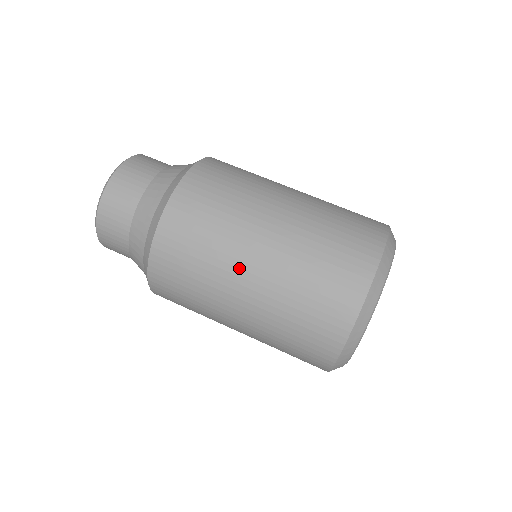
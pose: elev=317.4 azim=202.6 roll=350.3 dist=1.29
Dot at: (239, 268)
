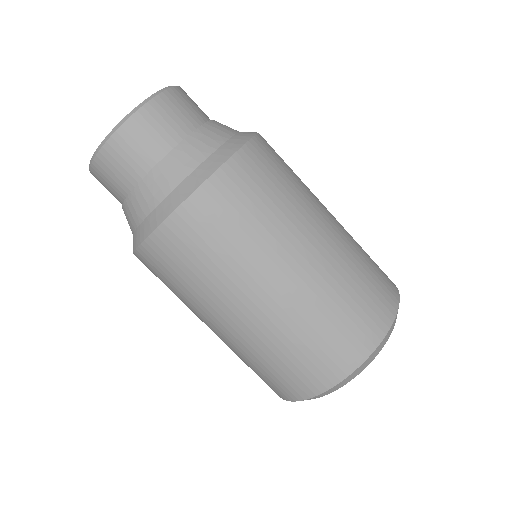
Dot at: (210, 318)
